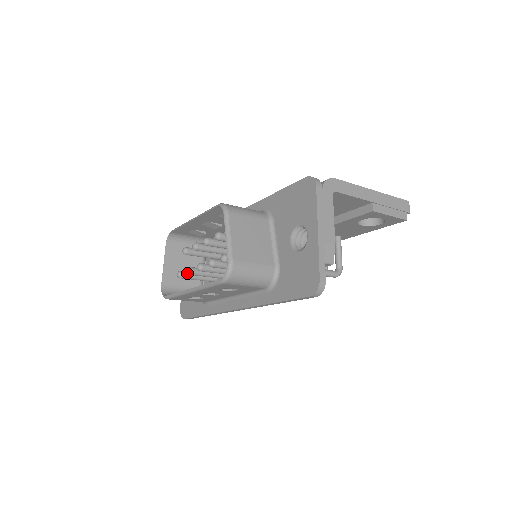
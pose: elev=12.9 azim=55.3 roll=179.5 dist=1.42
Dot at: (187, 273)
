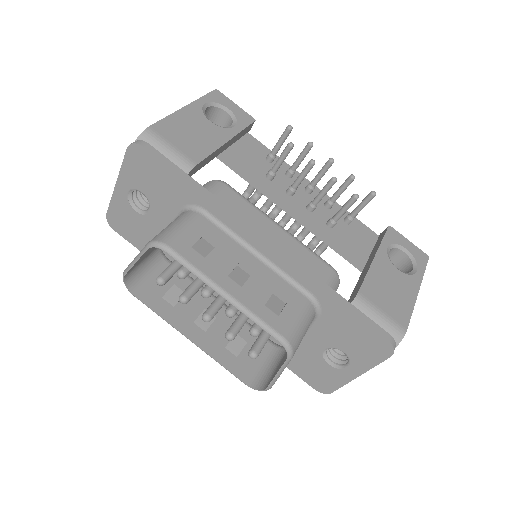
Dot at: (180, 302)
